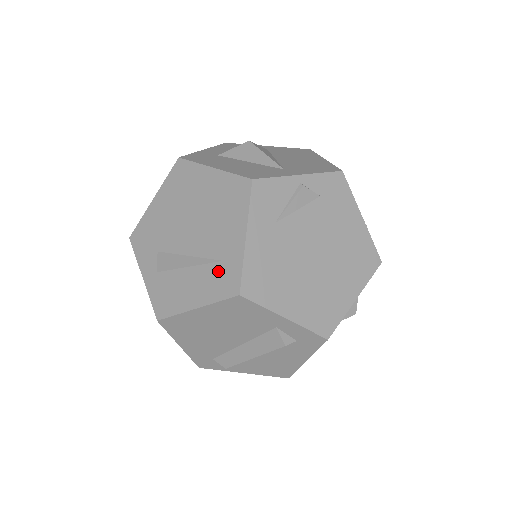
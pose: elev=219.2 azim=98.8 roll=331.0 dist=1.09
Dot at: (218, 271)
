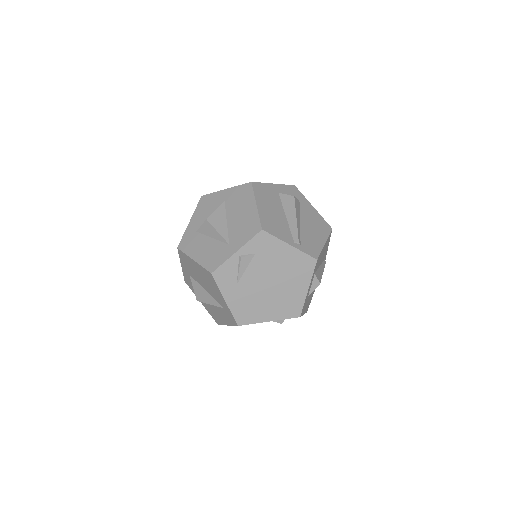
Dot at: (225, 312)
